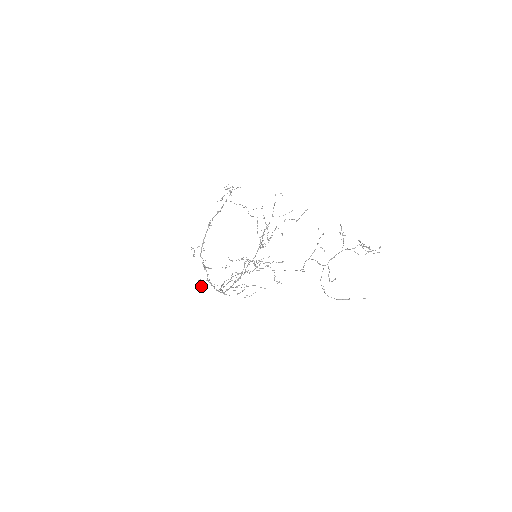
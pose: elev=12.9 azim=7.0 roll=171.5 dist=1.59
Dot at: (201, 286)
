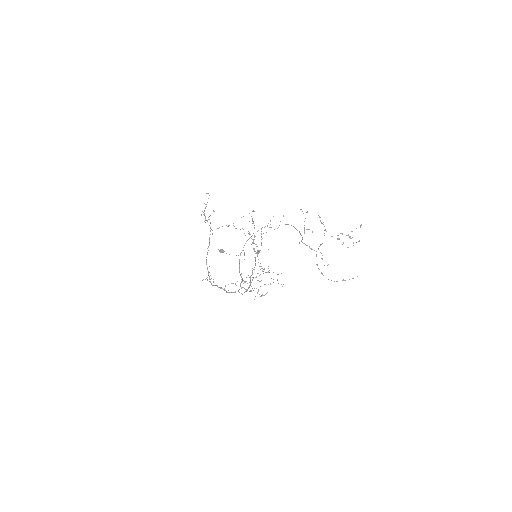
Dot at: (223, 252)
